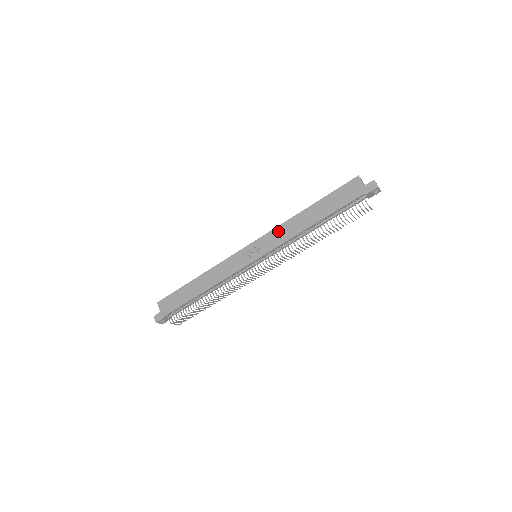
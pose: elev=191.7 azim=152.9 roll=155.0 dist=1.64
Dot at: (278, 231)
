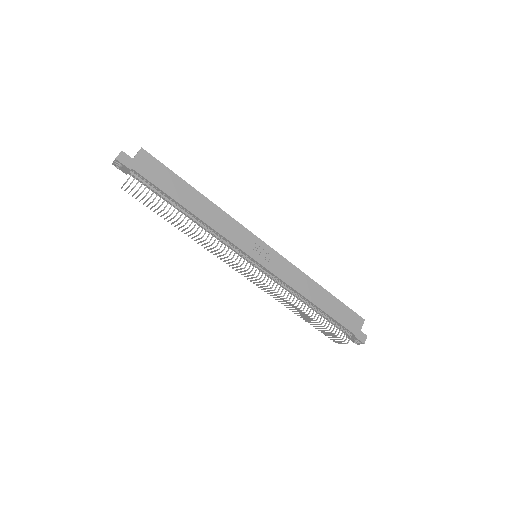
Dot at: (293, 270)
